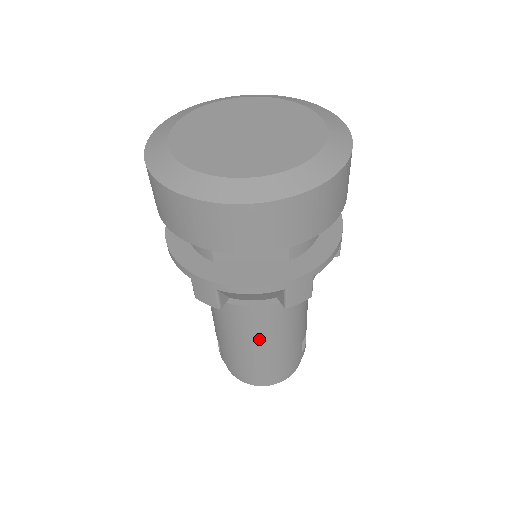
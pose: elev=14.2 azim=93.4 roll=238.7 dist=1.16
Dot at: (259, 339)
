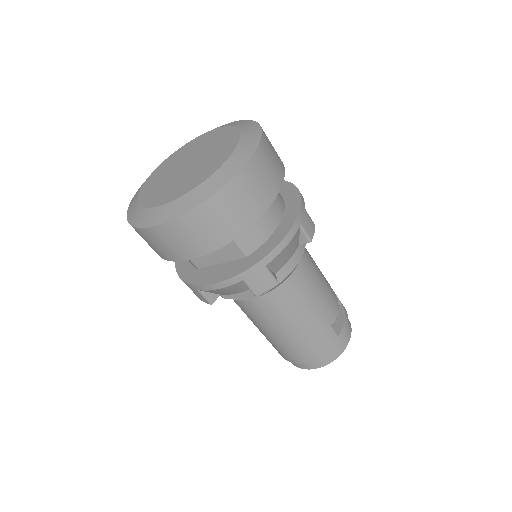
Dot at: (275, 326)
